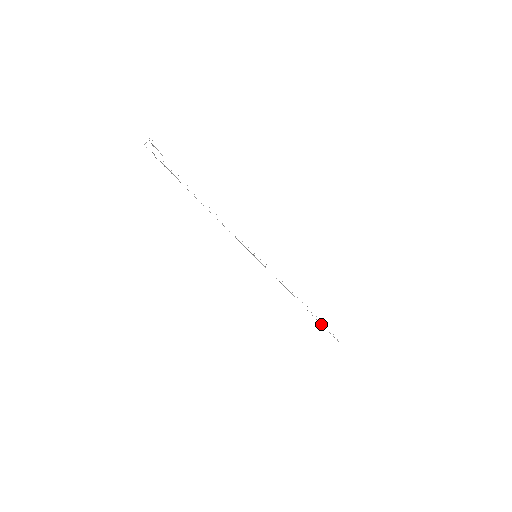
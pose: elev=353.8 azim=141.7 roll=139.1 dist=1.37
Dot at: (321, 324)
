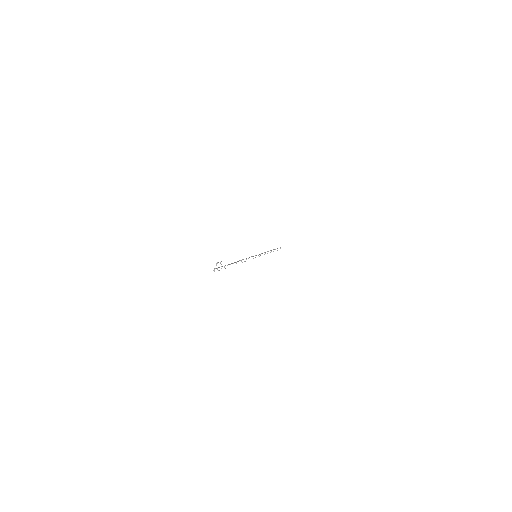
Dot at: occluded
